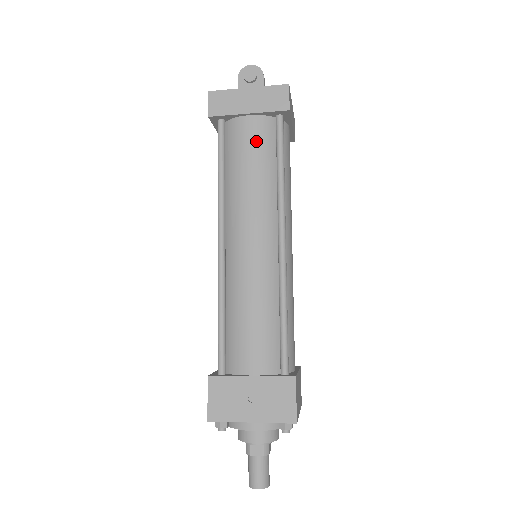
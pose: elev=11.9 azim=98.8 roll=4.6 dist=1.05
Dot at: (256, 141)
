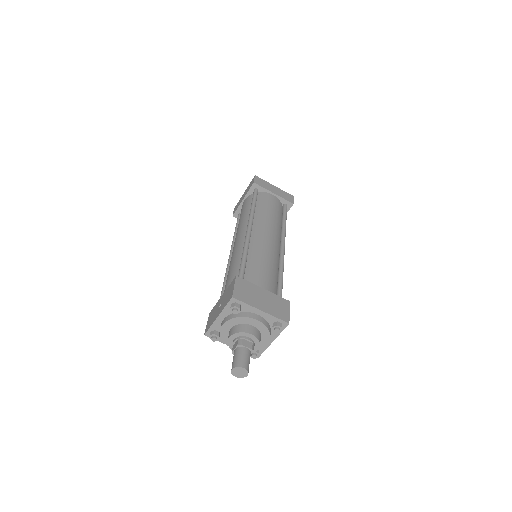
Dot at: (245, 206)
